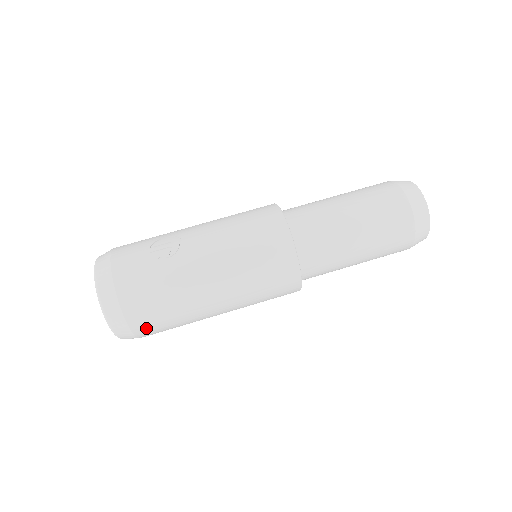
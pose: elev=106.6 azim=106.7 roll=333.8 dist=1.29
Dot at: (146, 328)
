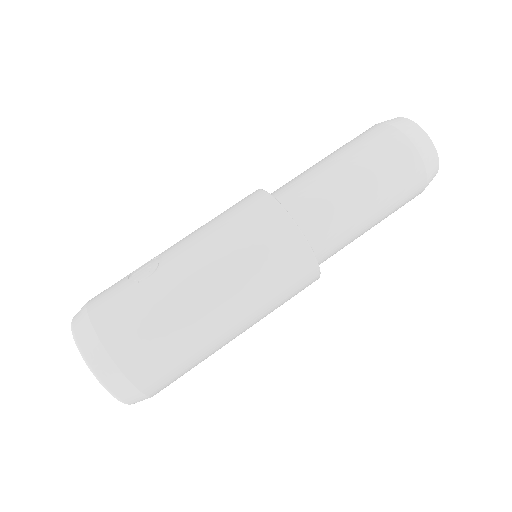
Dot at: (147, 372)
